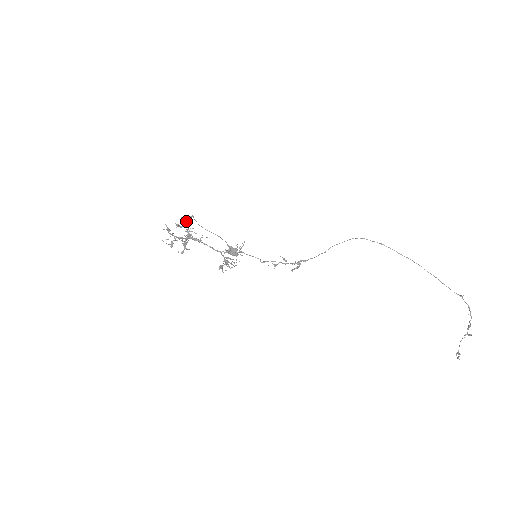
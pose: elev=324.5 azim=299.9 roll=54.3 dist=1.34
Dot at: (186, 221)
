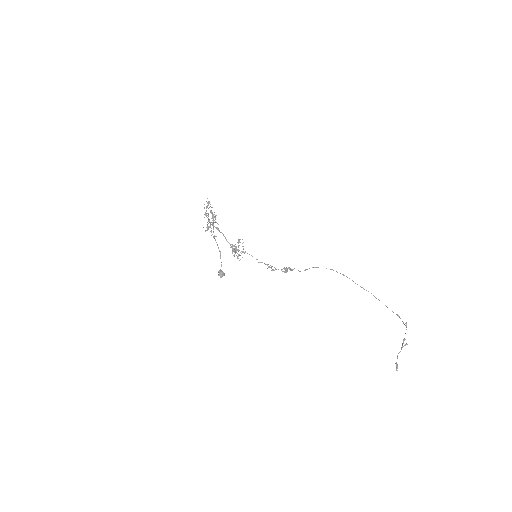
Dot at: (214, 216)
